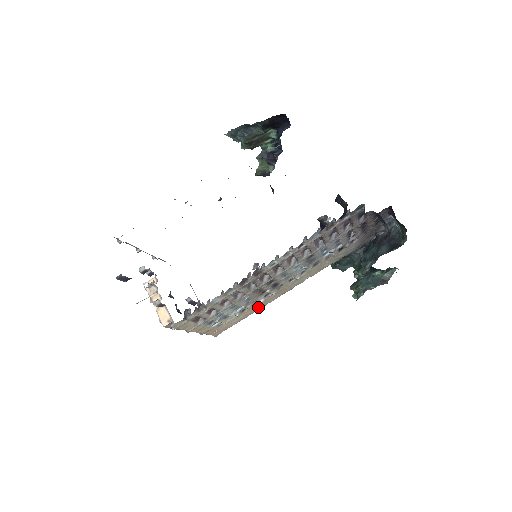
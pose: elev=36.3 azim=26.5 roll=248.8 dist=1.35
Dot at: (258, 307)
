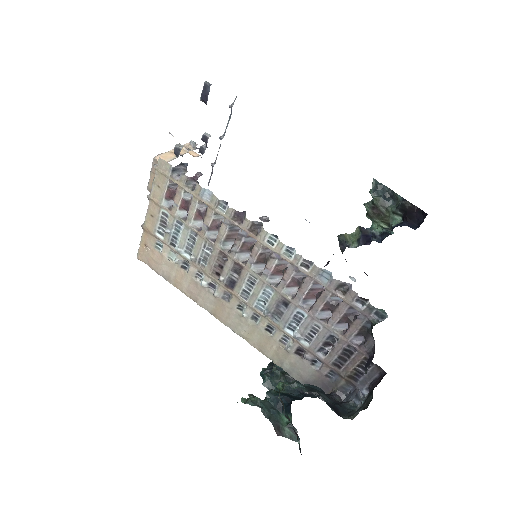
Dot at: (190, 289)
